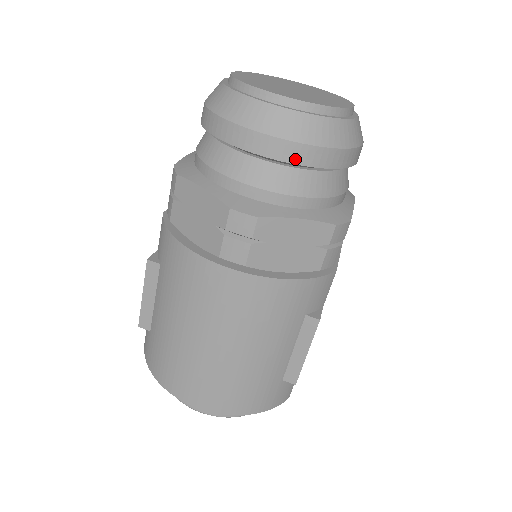
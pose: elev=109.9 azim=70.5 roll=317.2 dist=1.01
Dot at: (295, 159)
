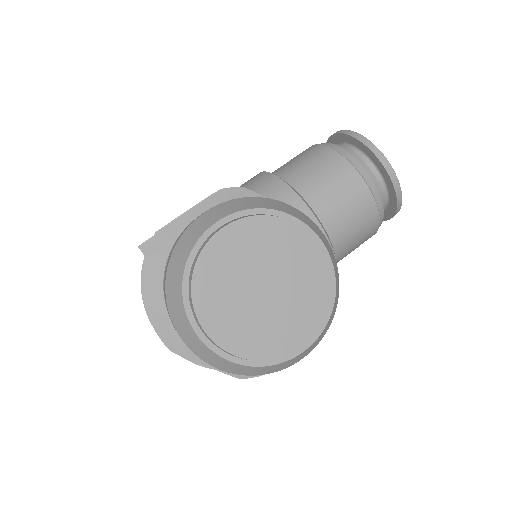
Dot at: occluded
